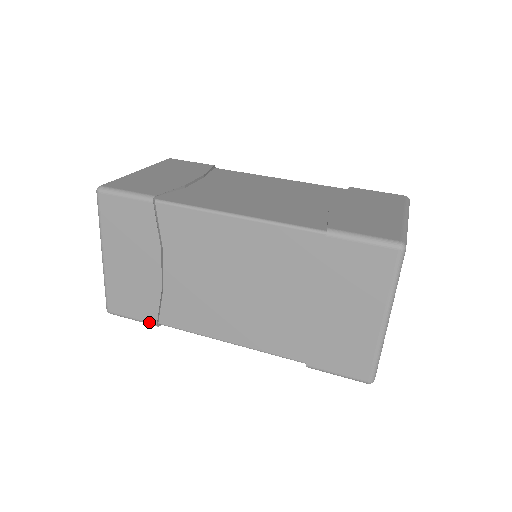
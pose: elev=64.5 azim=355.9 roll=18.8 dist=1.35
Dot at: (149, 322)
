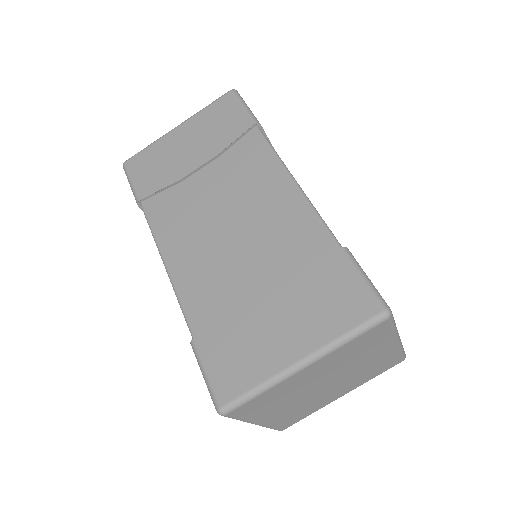
Dot at: (137, 194)
